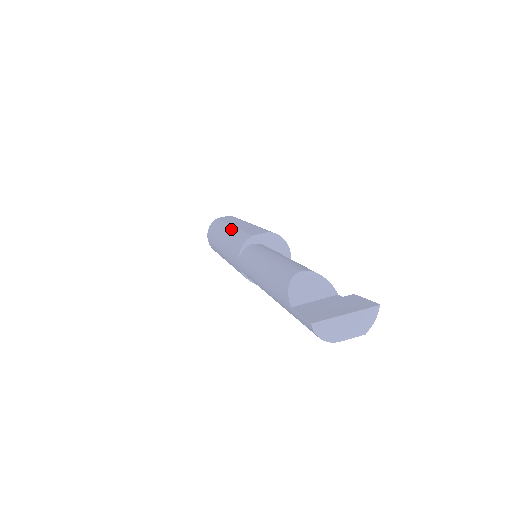
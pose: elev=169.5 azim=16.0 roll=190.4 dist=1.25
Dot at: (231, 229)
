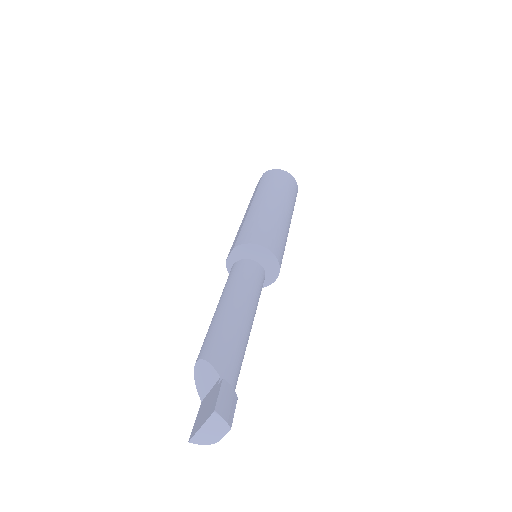
Dot at: occluded
